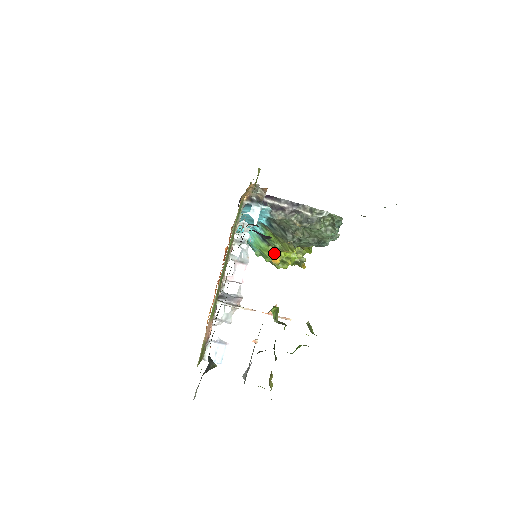
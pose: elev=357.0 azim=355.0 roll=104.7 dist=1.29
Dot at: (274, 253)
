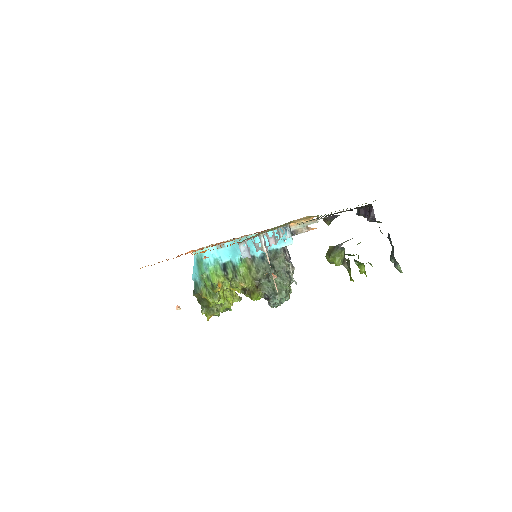
Dot at: (221, 283)
